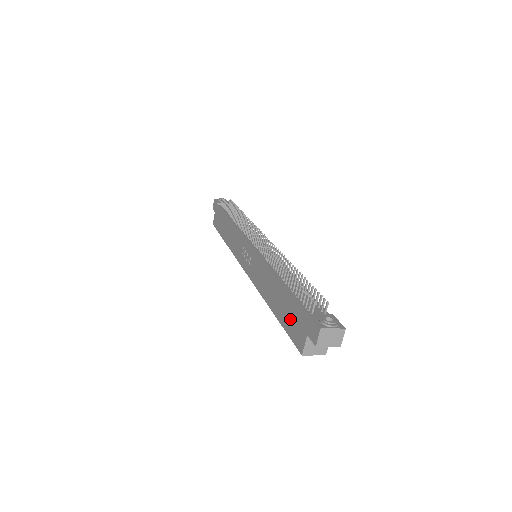
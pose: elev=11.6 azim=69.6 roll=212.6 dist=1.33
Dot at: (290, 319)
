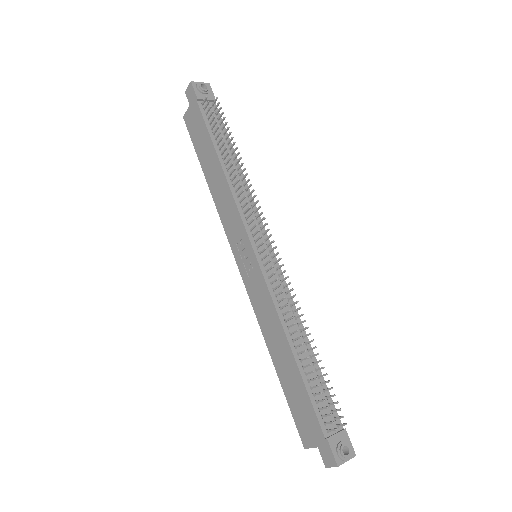
Dot at: (299, 407)
